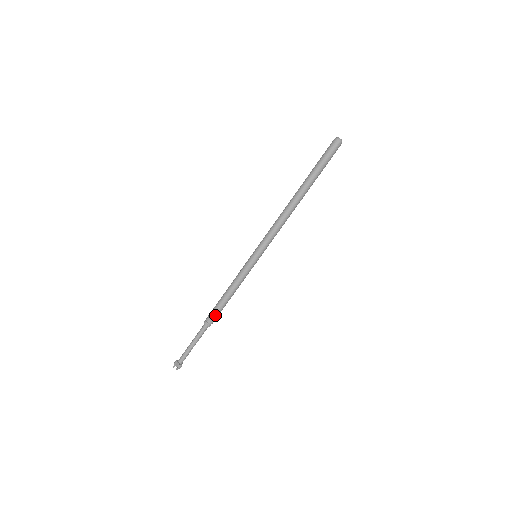
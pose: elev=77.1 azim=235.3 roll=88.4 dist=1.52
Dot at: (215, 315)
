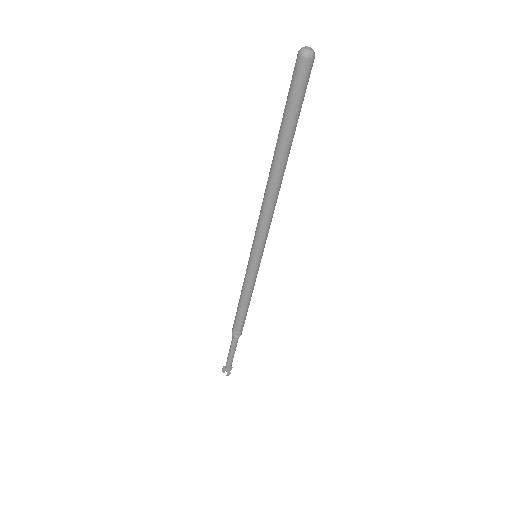
Dot at: (239, 326)
